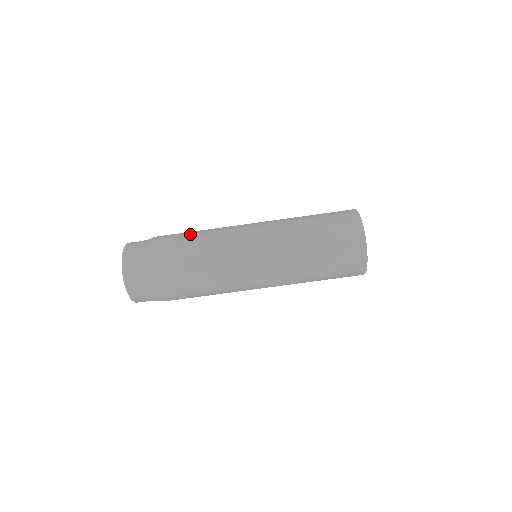
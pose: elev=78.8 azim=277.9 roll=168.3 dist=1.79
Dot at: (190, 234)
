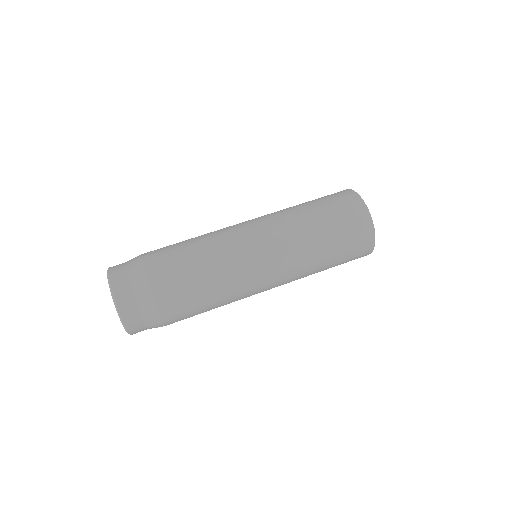
Dot at: (184, 249)
